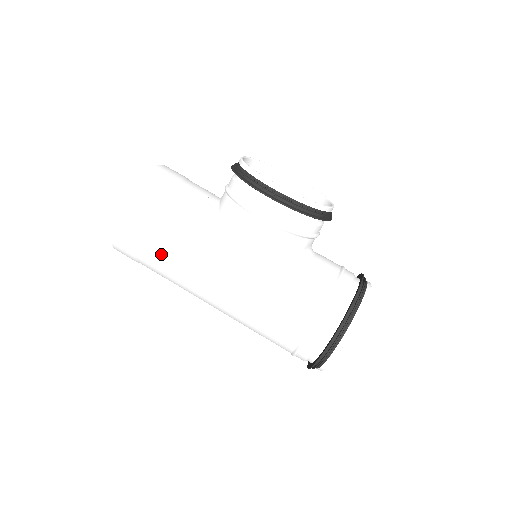
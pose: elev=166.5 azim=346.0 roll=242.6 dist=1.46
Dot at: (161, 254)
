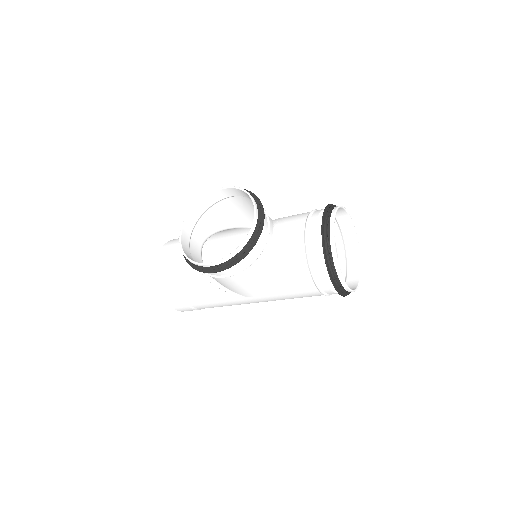
Dot at: occluded
